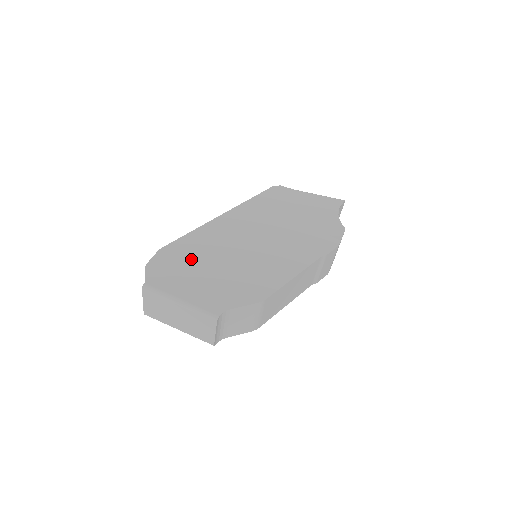
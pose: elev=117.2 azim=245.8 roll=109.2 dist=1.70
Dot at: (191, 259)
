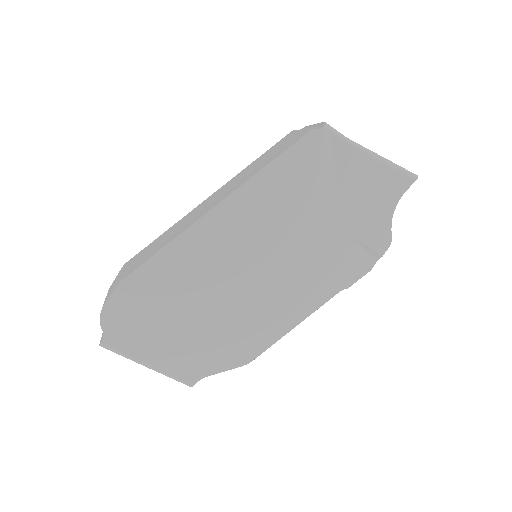
Dot at: (163, 301)
